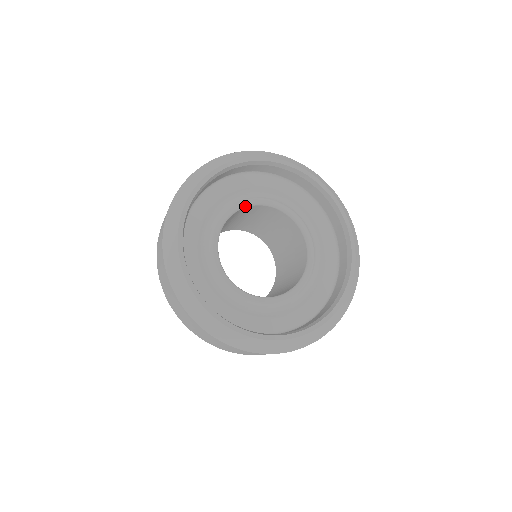
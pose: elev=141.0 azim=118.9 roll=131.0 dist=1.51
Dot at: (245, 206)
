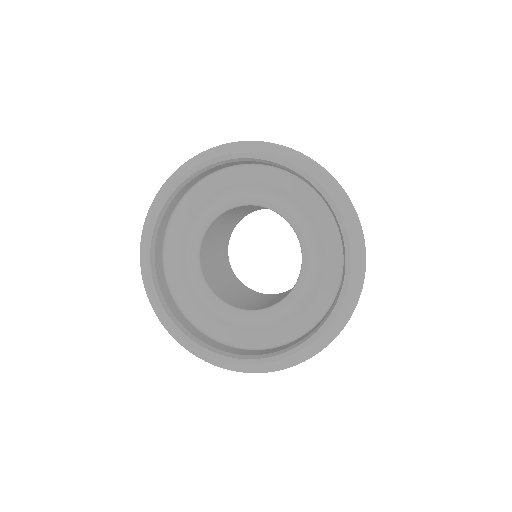
Dot at: (263, 206)
